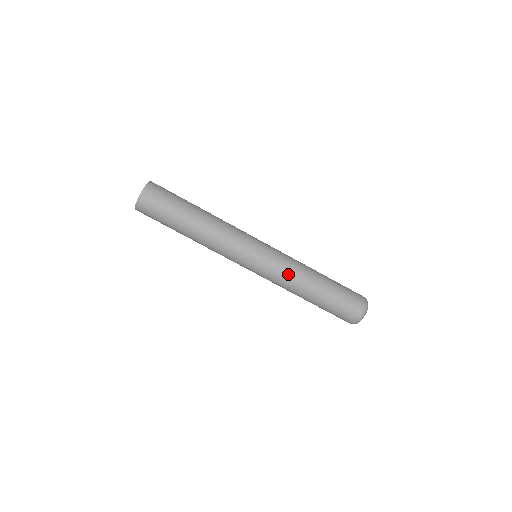
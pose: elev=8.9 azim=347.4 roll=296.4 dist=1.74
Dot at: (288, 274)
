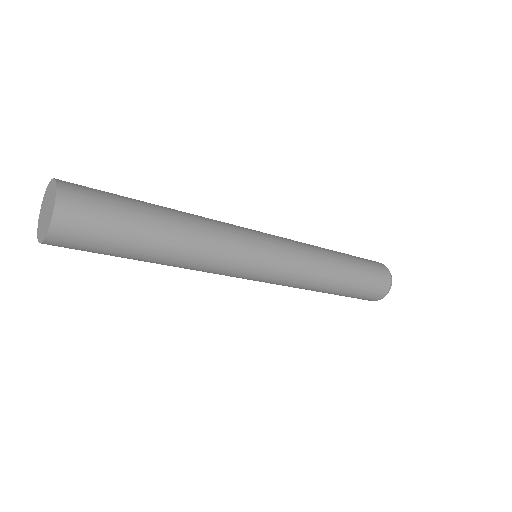
Dot at: (312, 261)
